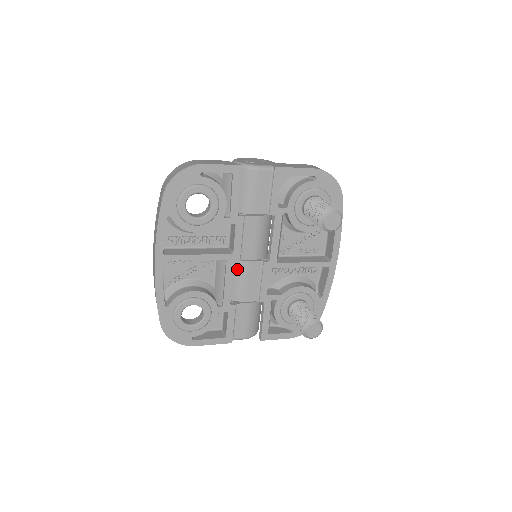
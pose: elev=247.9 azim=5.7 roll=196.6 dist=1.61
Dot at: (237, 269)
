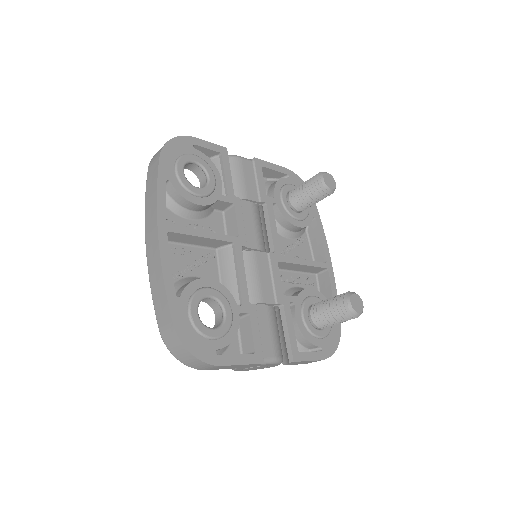
Dot at: (244, 262)
